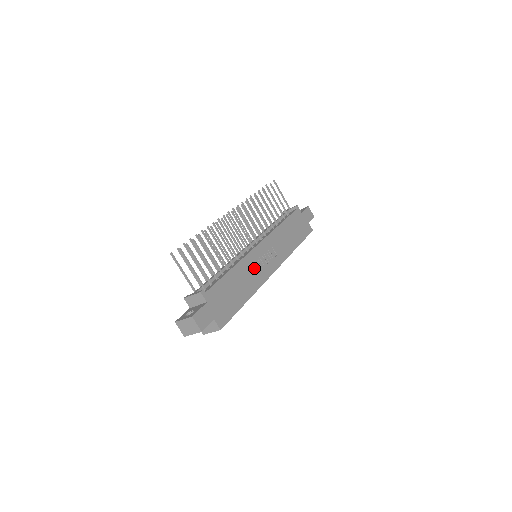
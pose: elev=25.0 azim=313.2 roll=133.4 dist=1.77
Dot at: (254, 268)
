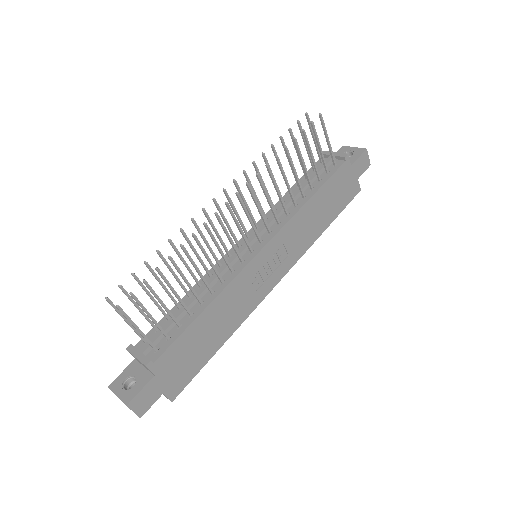
Dot at: (245, 291)
